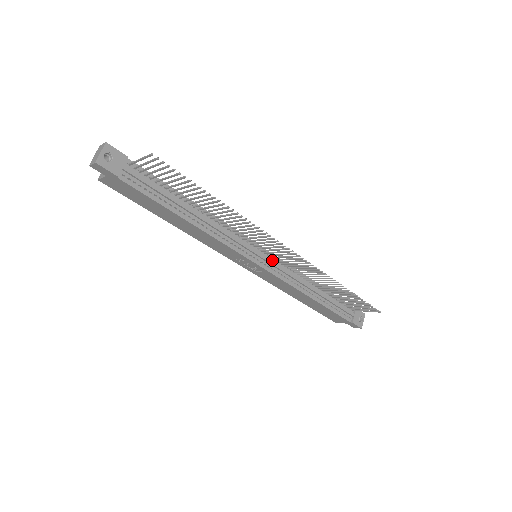
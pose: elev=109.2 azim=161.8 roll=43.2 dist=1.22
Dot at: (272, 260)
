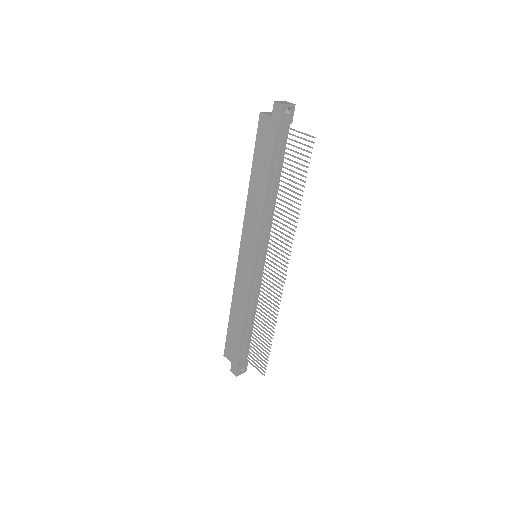
Dot at: (260, 269)
